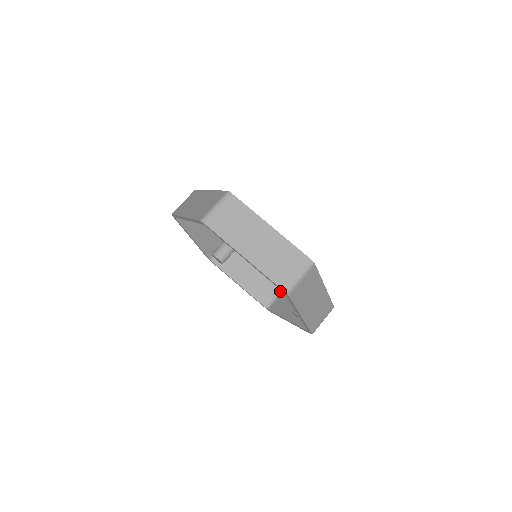
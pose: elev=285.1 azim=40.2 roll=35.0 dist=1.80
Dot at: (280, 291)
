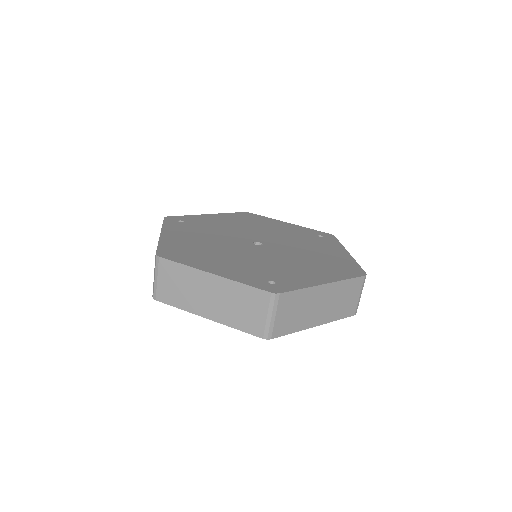
Dot at: occluded
